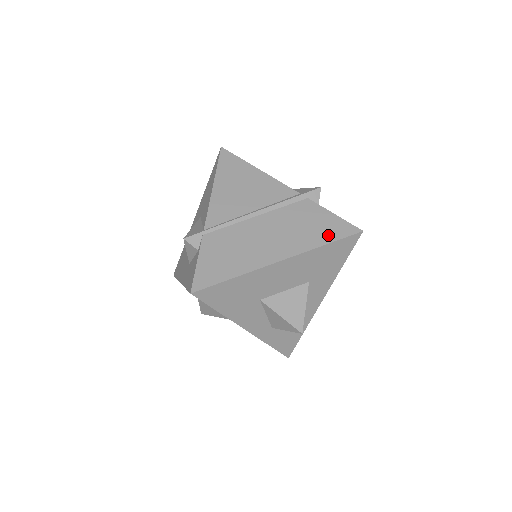
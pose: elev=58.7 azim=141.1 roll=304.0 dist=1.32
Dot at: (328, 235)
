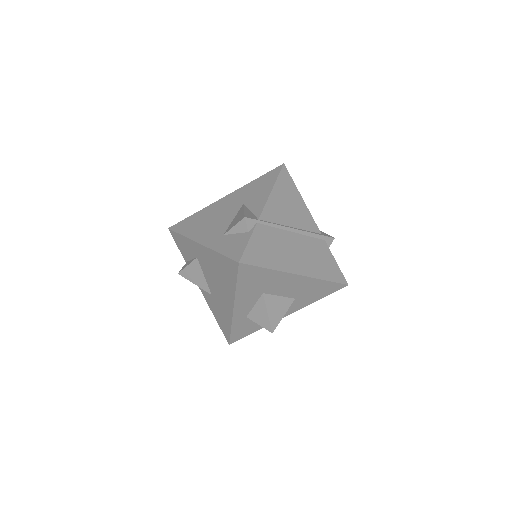
Dot at: (330, 275)
